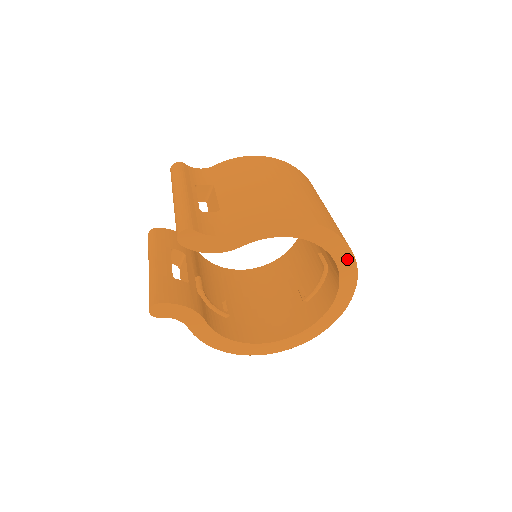
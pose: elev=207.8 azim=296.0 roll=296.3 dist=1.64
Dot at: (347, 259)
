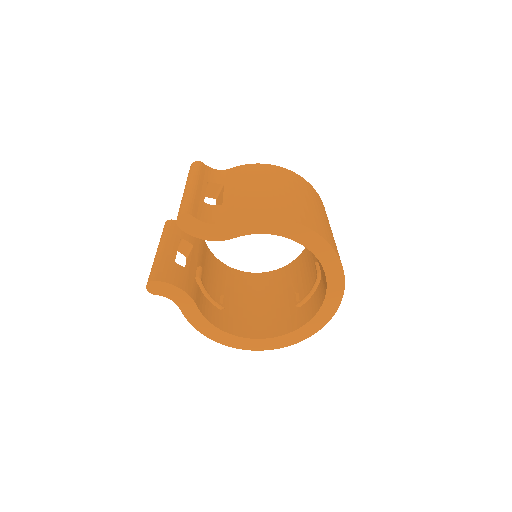
Dot at: (335, 267)
